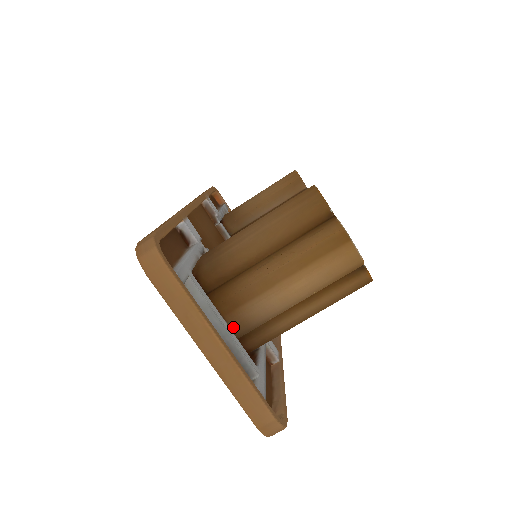
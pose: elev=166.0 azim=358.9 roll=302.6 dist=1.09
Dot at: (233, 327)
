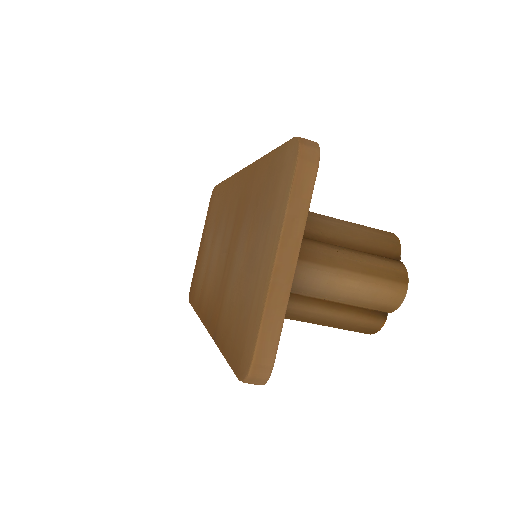
Dot at: occluded
